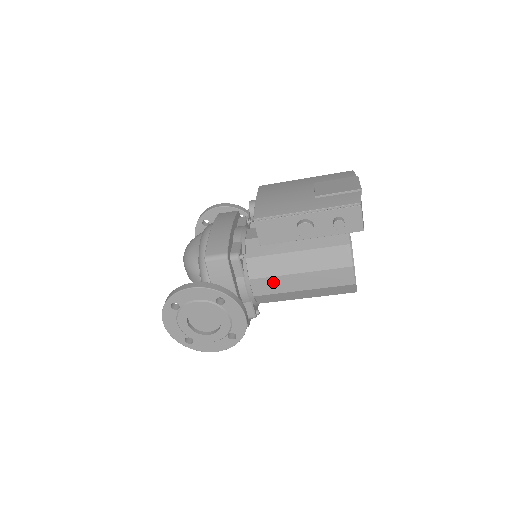
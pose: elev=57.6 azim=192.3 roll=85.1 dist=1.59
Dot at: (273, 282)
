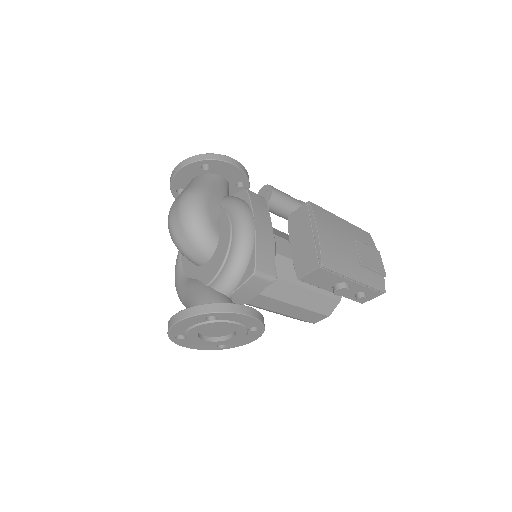
Dot at: (271, 302)
